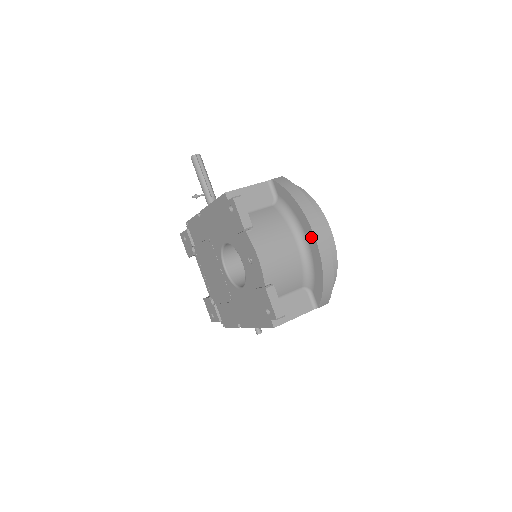
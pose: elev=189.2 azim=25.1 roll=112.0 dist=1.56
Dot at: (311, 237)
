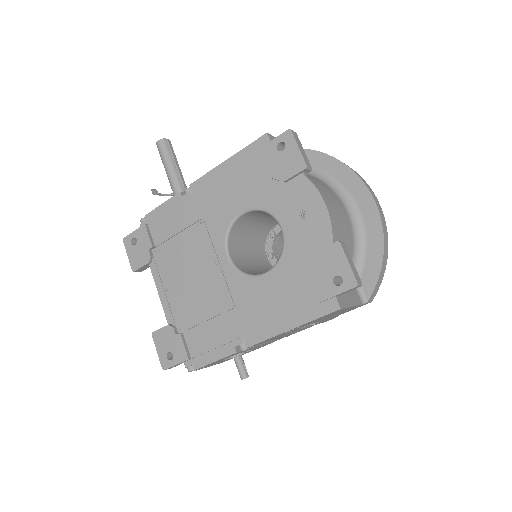
Dot at: (367, 202)
